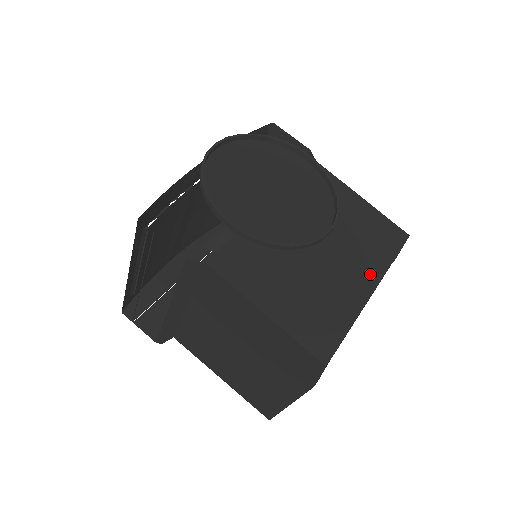
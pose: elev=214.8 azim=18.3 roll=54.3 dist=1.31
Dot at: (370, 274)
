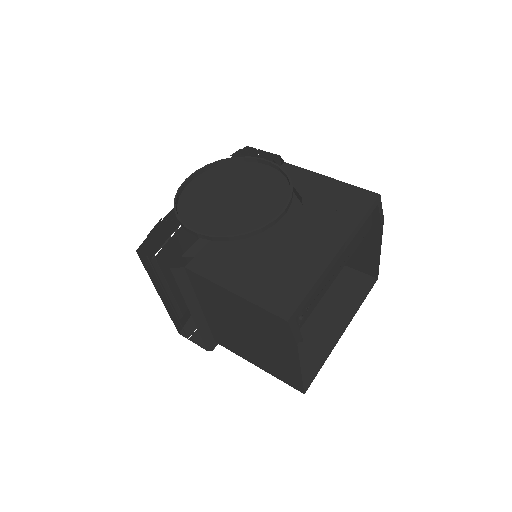
Dot at: (335, 238)
